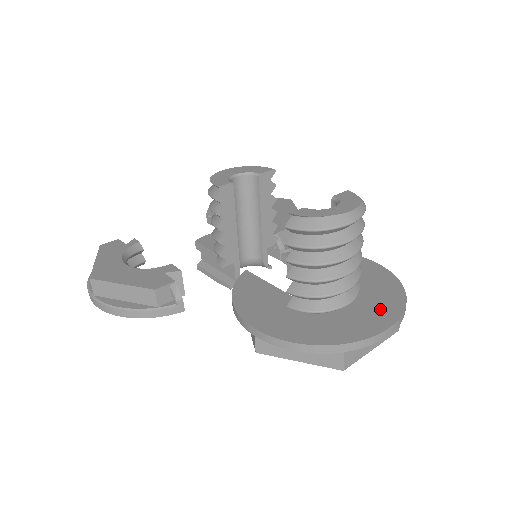
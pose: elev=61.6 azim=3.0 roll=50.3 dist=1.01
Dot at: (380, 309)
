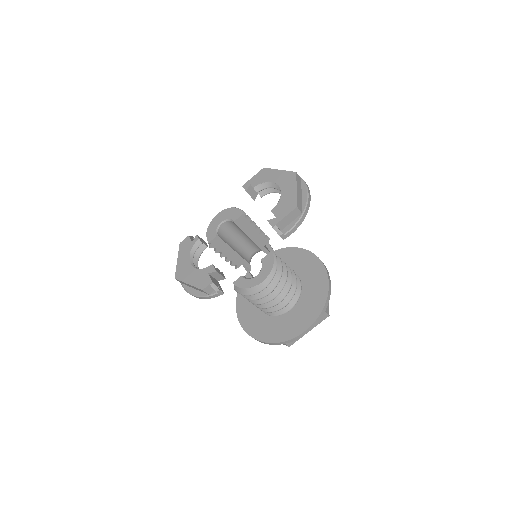
Dot at: (306, 314)
